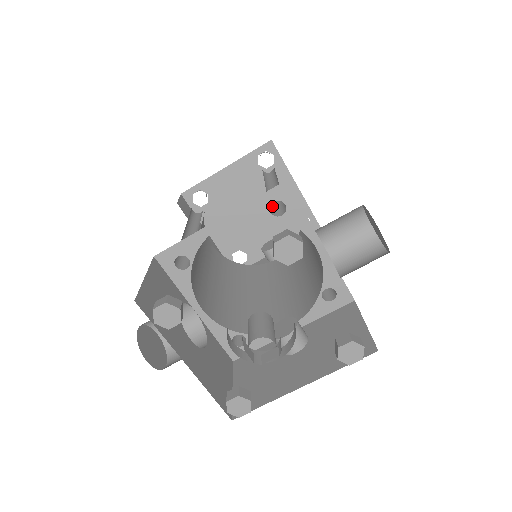
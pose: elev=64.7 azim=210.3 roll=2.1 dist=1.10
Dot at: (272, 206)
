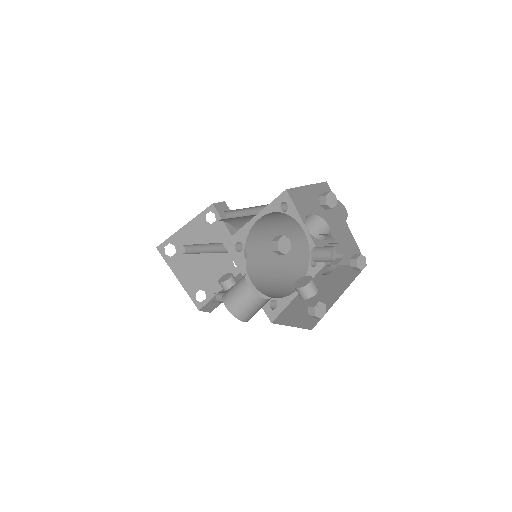
Dot at: occluded
